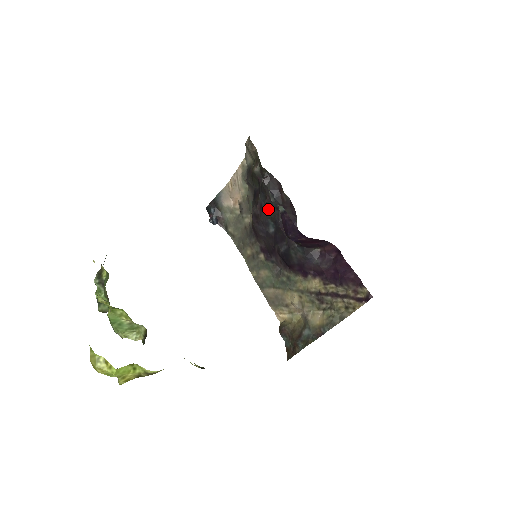
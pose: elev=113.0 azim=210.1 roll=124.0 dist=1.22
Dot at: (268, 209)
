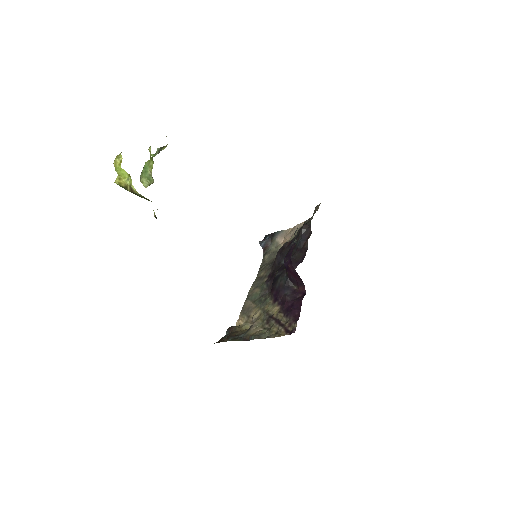
Dot at: occluded
